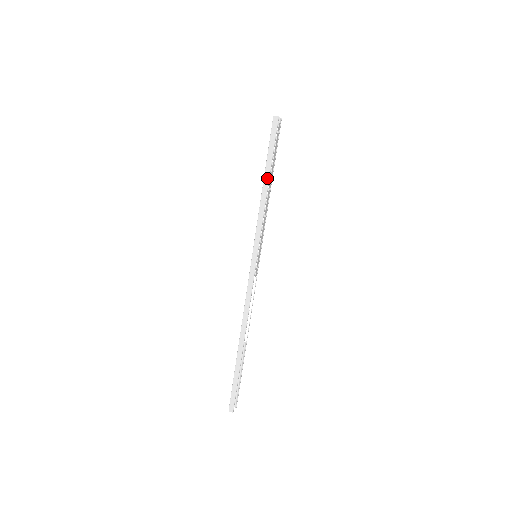
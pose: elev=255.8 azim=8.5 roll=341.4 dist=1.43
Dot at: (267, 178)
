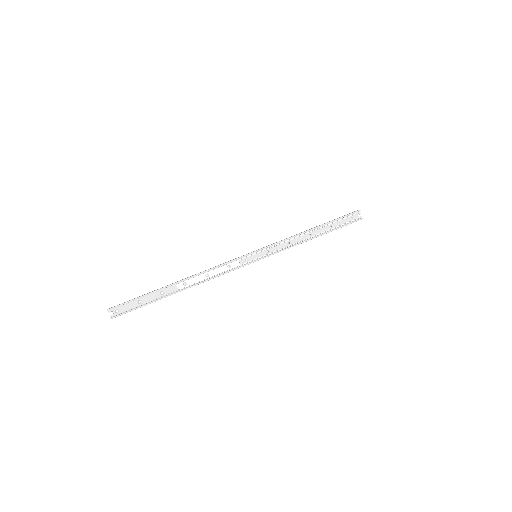
Dot at: (316, 227)
